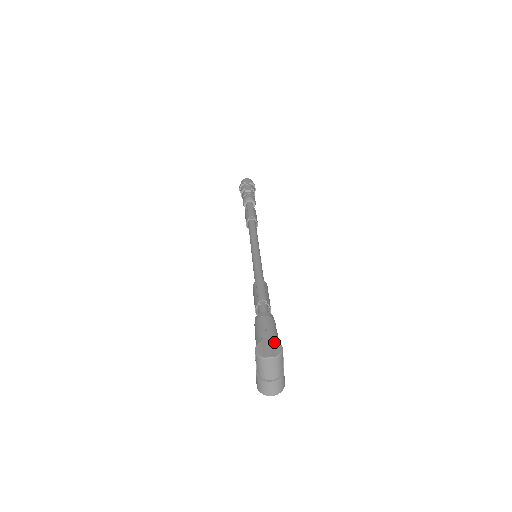
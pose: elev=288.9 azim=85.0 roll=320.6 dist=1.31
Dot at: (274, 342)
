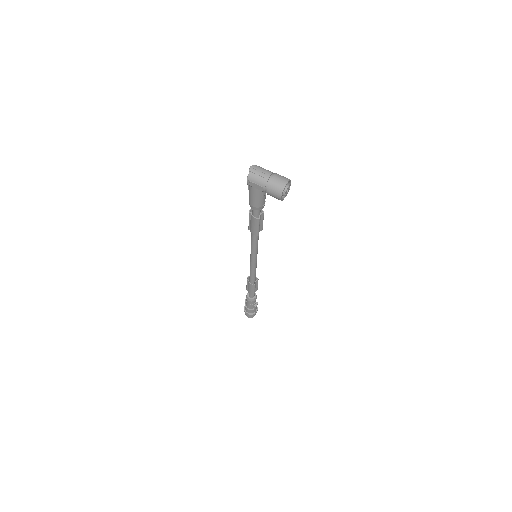
Dot at: occluded
